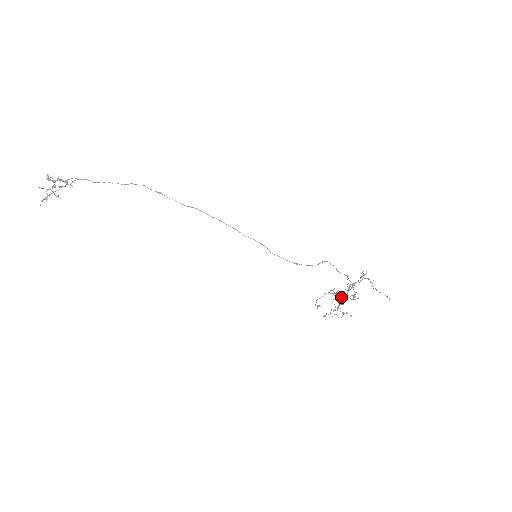
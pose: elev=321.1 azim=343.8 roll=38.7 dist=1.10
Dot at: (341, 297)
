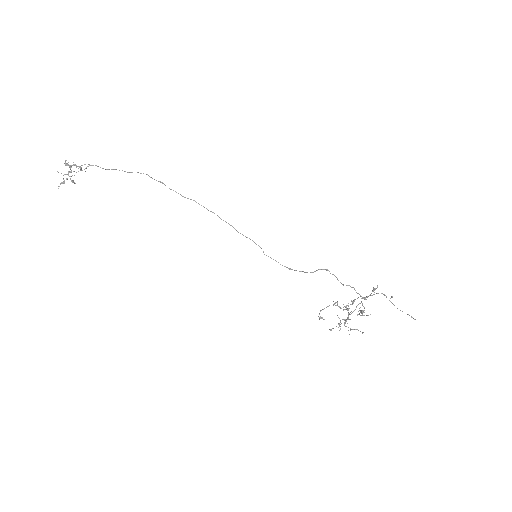
Dot at: (351, 311)
